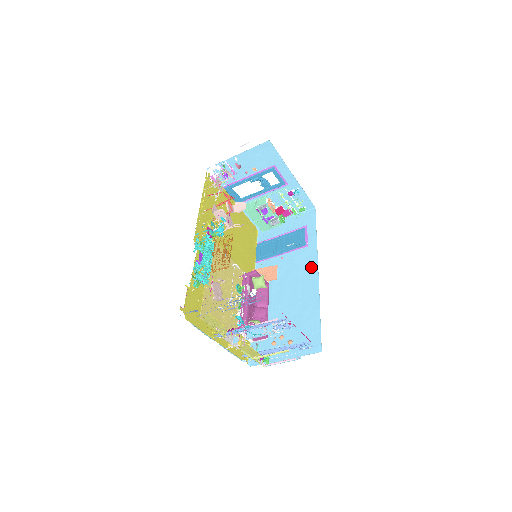
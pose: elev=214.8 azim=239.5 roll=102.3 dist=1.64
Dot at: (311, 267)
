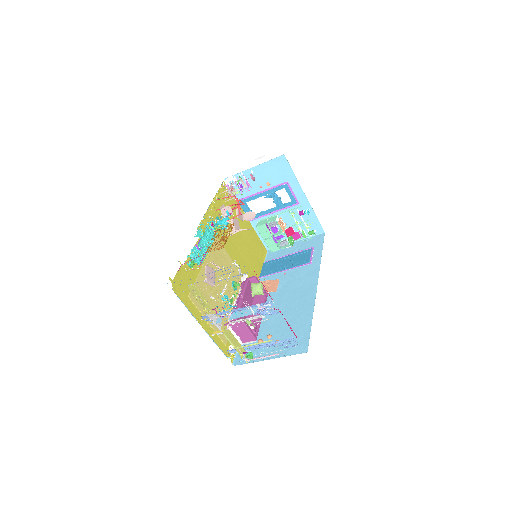
Dot at: (311, 280)
